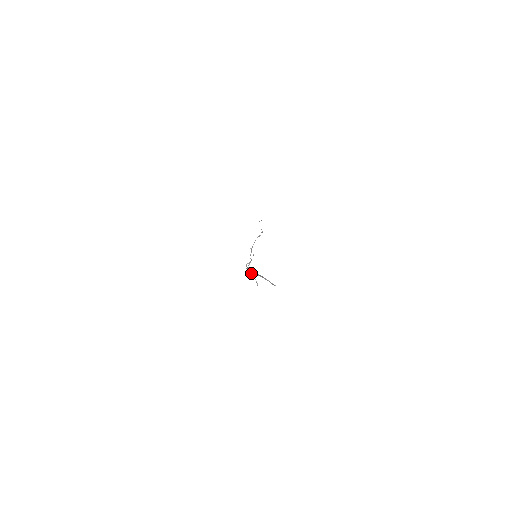
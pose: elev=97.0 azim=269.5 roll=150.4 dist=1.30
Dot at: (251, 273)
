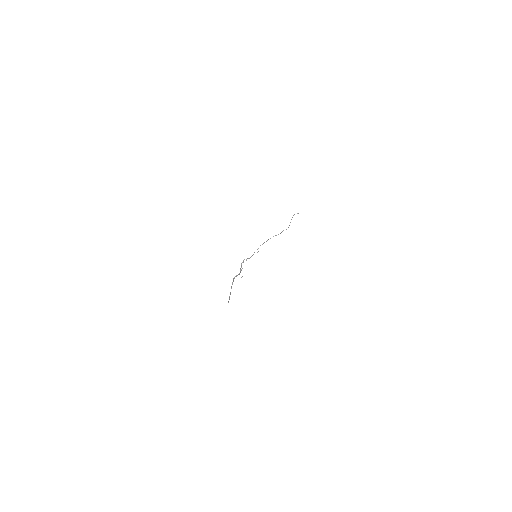
Dot at: (240, 269)
